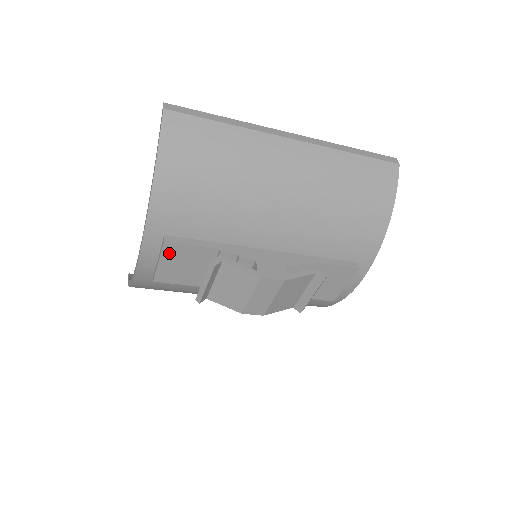
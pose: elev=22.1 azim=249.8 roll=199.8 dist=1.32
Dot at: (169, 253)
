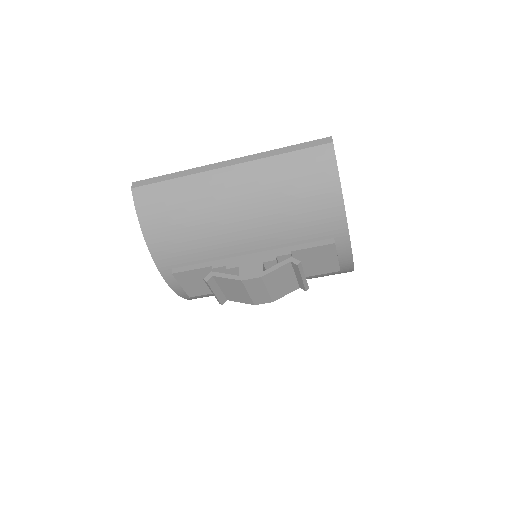
Dot at: (182, 279)
